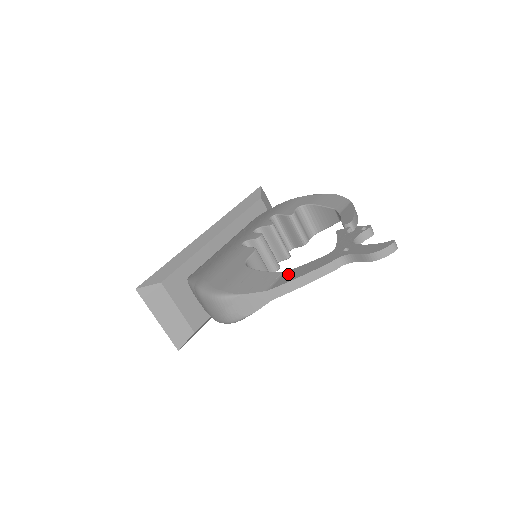
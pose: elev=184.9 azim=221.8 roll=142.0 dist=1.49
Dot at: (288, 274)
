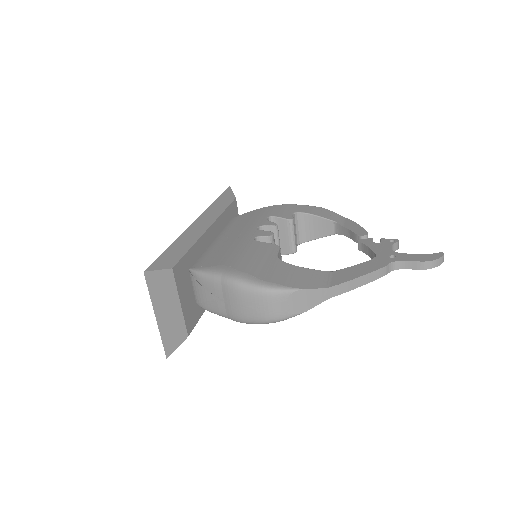
Dot at: (340, 274)
